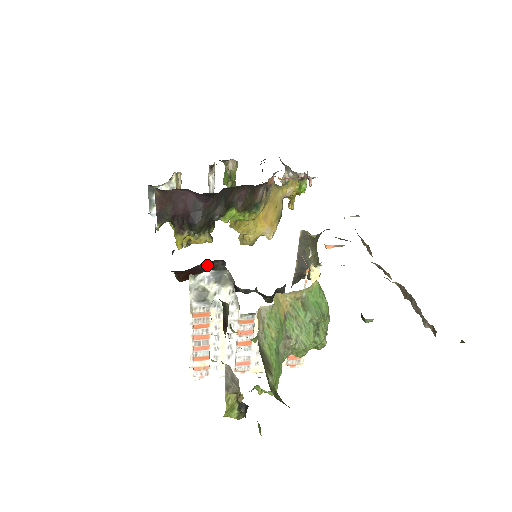
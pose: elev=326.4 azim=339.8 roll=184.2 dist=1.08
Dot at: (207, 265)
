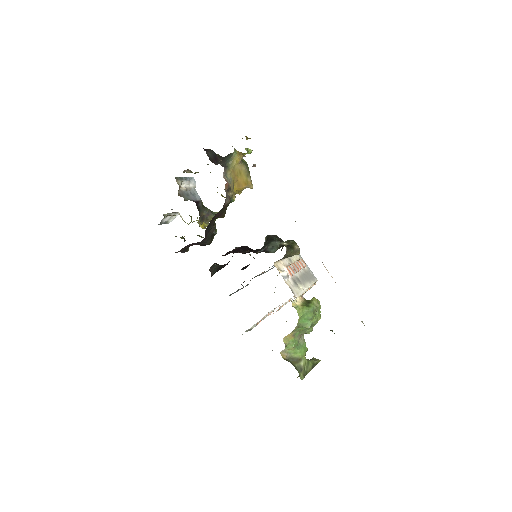
Dot at: occluded
